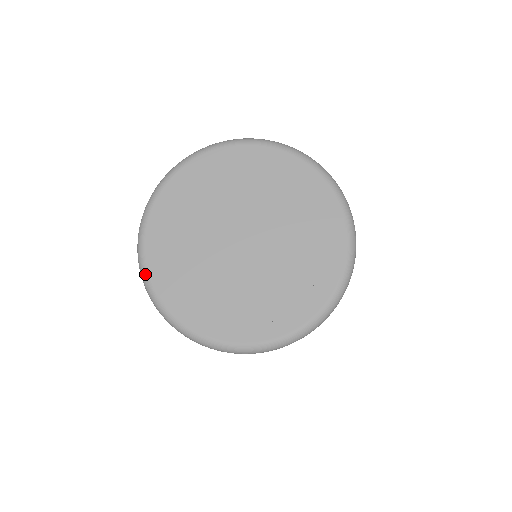
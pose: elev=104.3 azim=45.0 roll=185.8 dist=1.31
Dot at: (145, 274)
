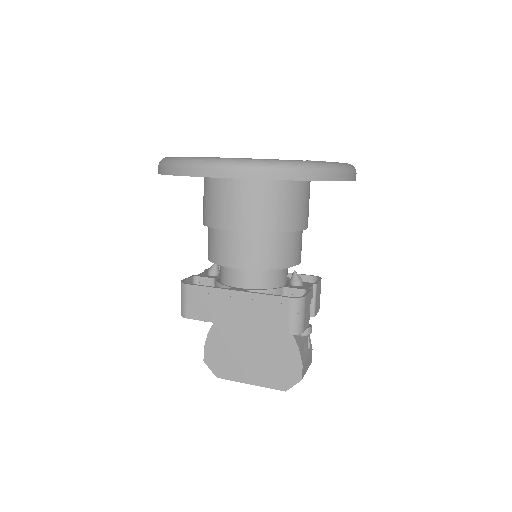
Dot at: (181, 157)
